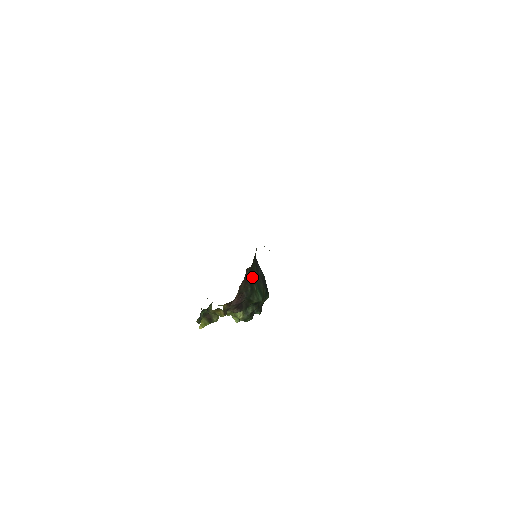
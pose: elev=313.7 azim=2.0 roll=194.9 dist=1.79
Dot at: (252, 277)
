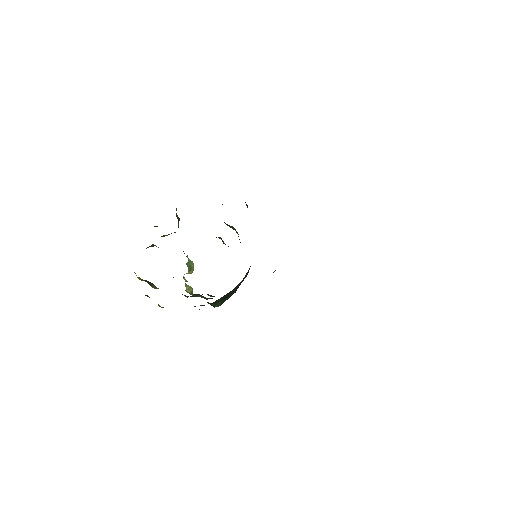
Dot at: (224, 295)
